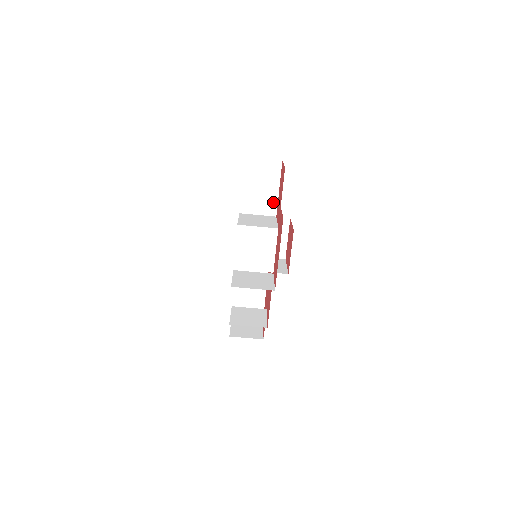
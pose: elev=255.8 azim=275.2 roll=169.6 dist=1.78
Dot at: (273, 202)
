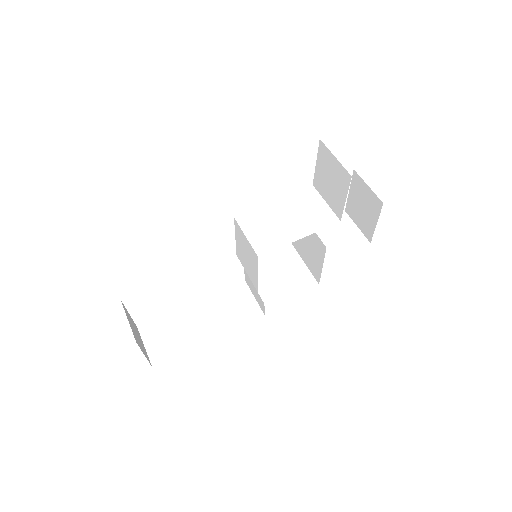
Dot at: occluded
